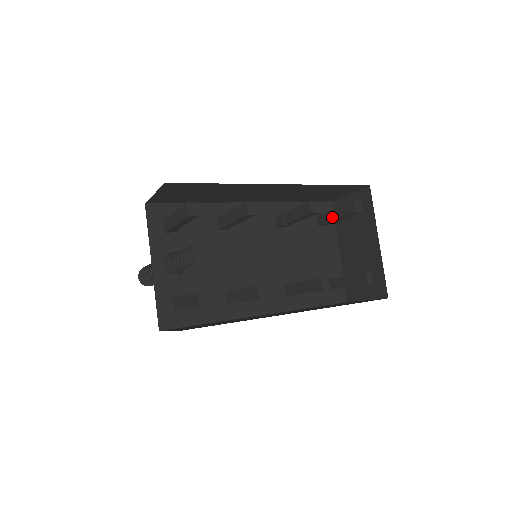
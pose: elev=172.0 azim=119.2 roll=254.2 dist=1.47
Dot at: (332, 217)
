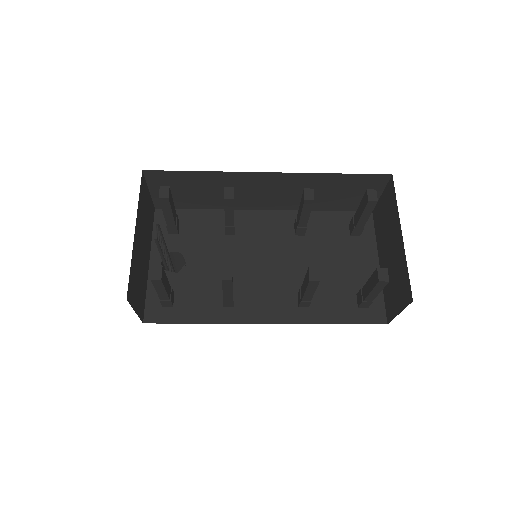
Dot at: (357, 219)
